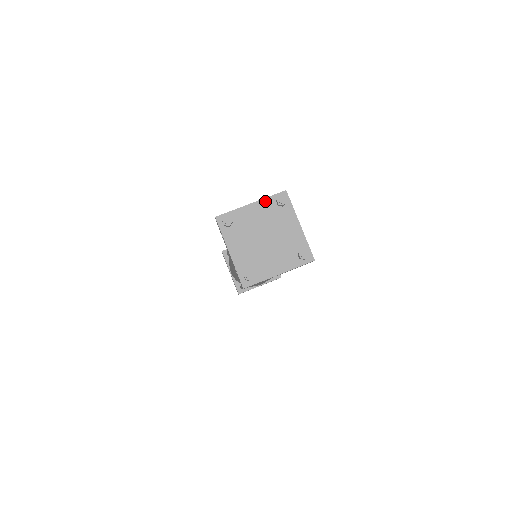
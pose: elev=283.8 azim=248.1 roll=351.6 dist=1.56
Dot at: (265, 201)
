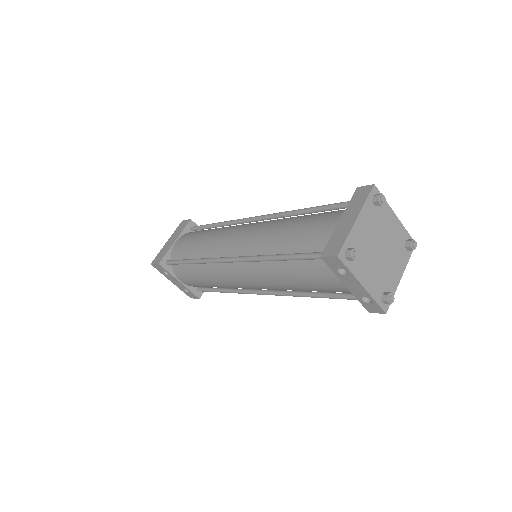
Dot at: (365, 208)
